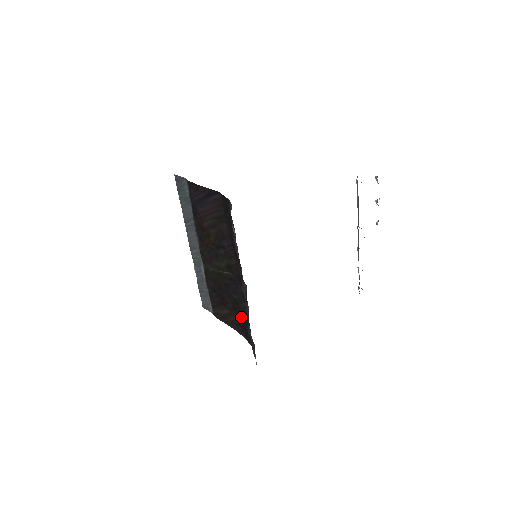
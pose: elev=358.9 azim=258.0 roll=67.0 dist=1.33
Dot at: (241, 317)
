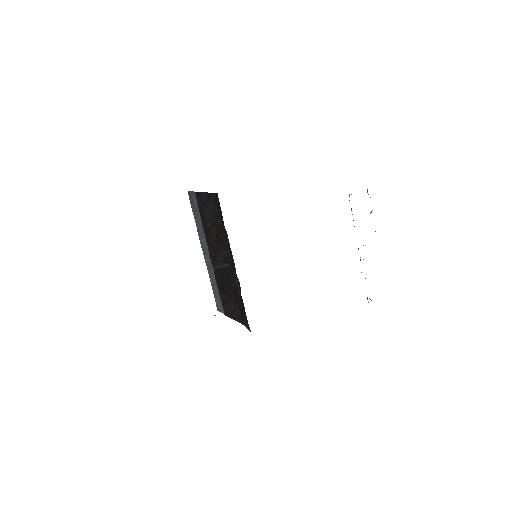
Dot at: (241, 306)
